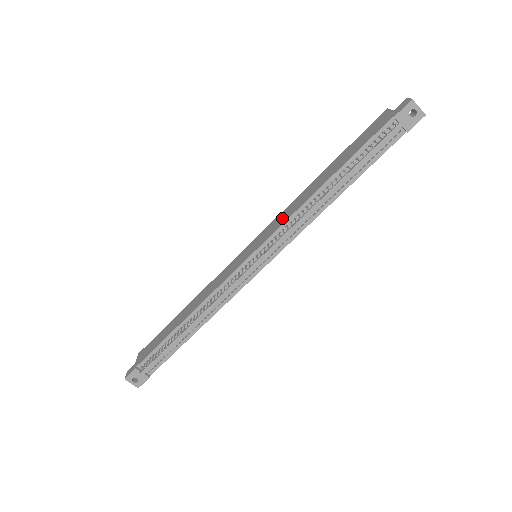
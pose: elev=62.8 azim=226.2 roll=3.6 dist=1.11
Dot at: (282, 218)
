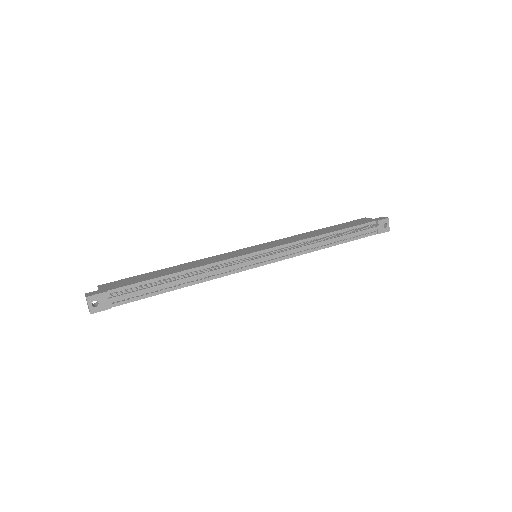
Dot at: (288, 240)
